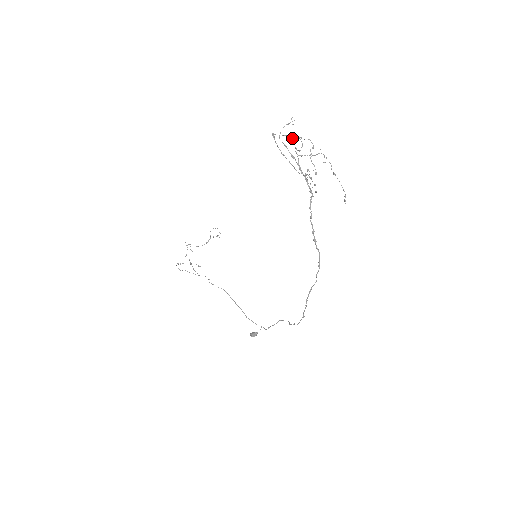
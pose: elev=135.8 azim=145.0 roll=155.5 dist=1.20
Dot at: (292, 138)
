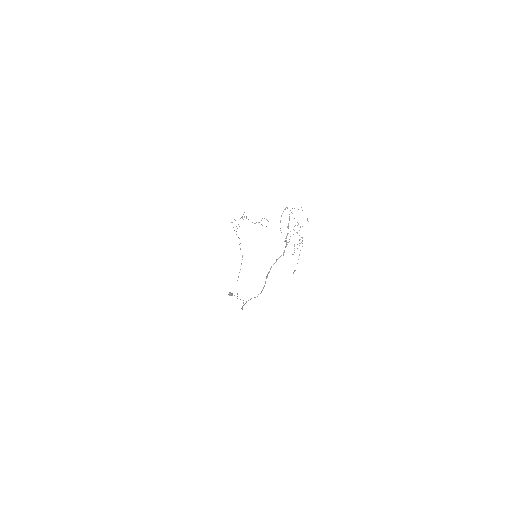
Dot at: (294, 218)
